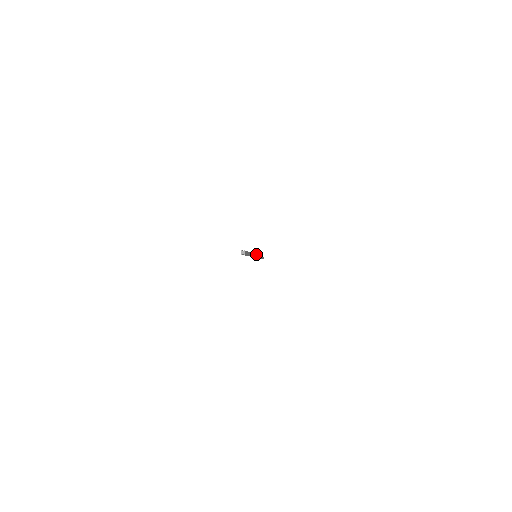
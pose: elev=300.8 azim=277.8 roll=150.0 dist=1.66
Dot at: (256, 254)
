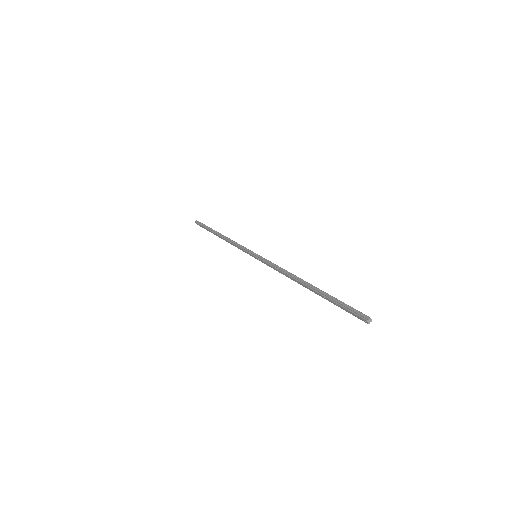
Dot at: (264, 258)
